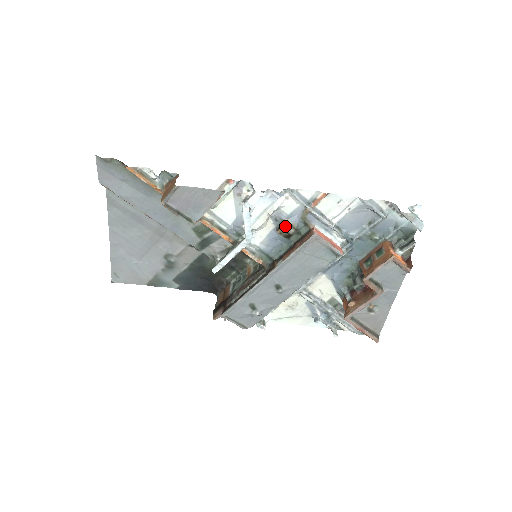
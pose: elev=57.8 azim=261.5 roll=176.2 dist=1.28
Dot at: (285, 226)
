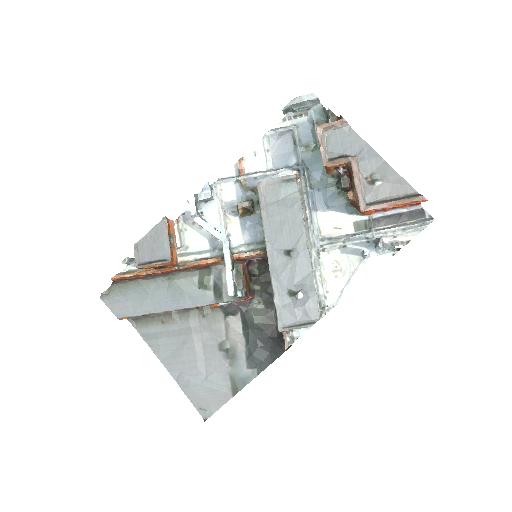
Dot at: (238, 205)
